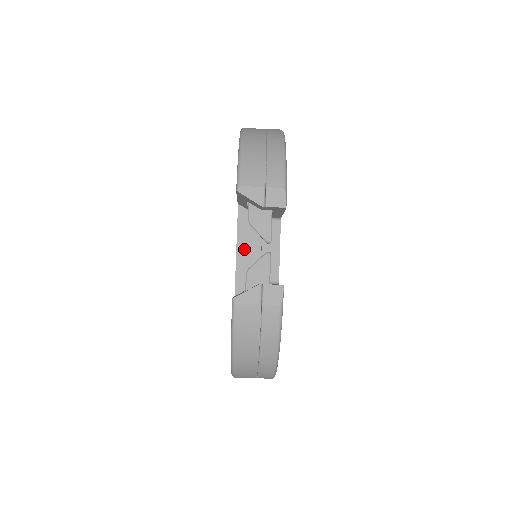
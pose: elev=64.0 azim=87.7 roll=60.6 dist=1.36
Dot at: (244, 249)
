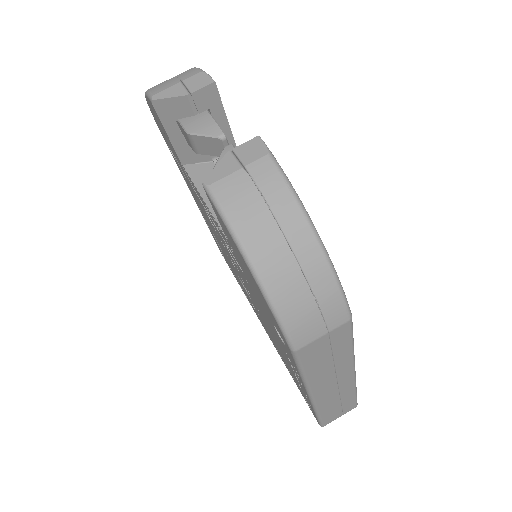
Dot at: occluded
